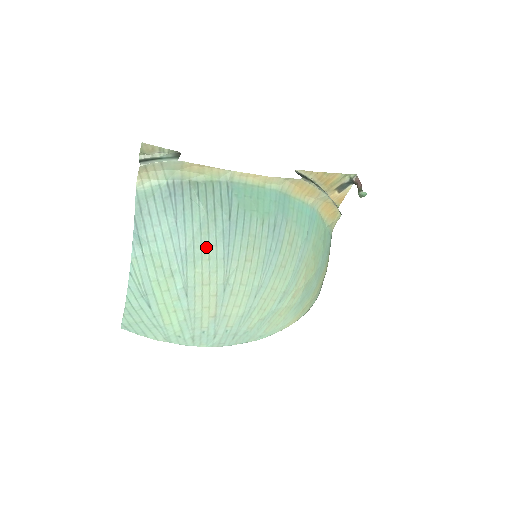
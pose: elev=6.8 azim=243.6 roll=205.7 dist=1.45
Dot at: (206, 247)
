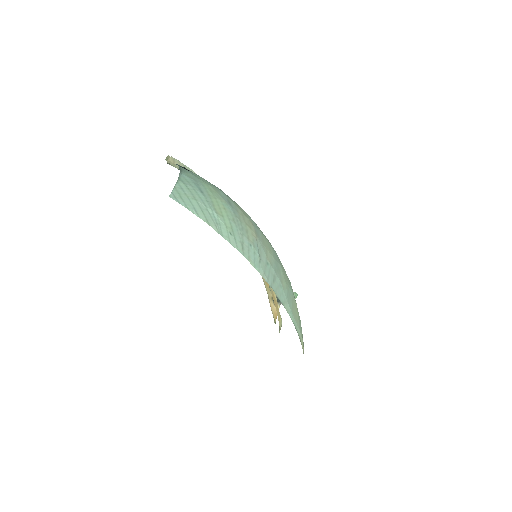
Dot at: occluded
